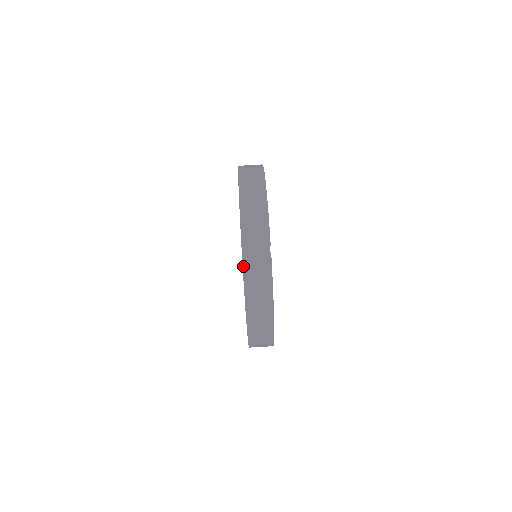
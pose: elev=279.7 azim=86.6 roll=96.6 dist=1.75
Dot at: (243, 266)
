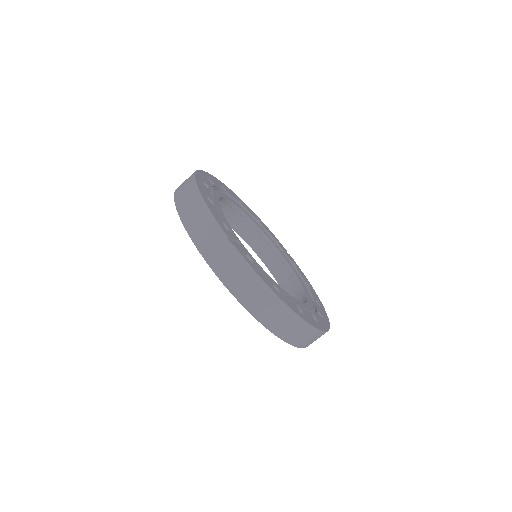
Dot at: (216, 275)
